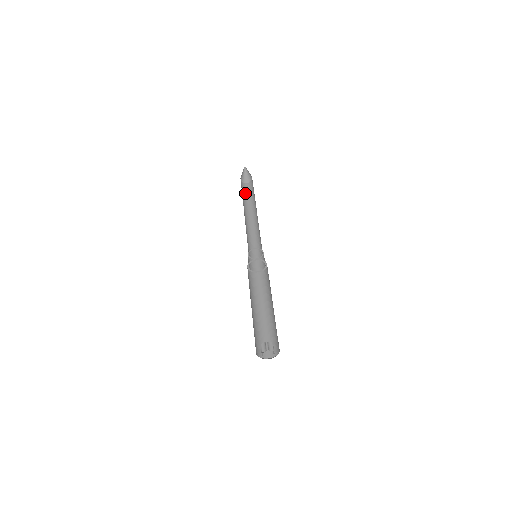
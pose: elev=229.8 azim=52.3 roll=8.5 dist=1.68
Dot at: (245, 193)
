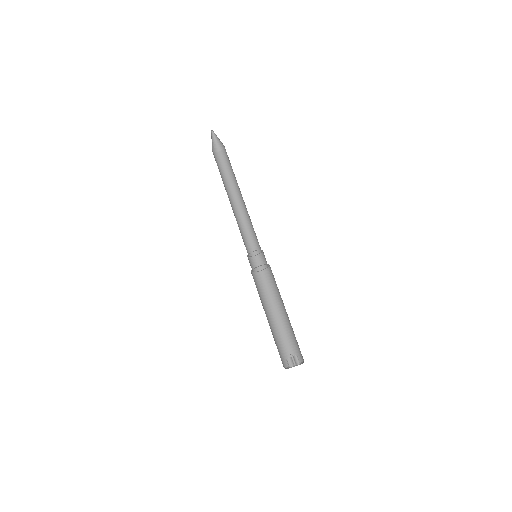
Dot at: (220, 167)
